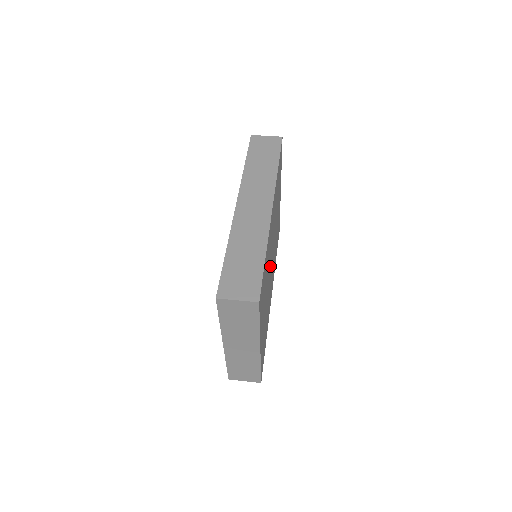
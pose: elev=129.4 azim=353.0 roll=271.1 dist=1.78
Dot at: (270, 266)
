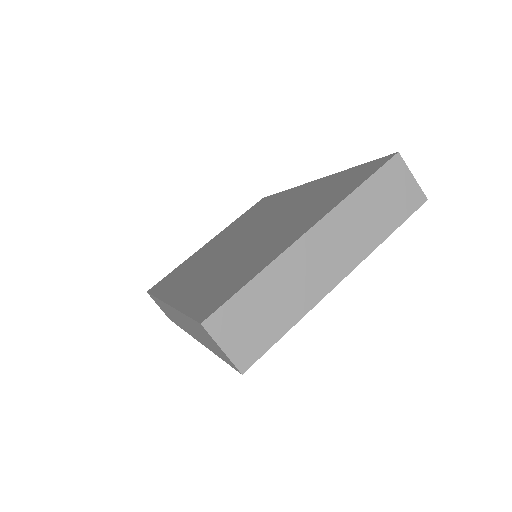
Dot at: occluded
